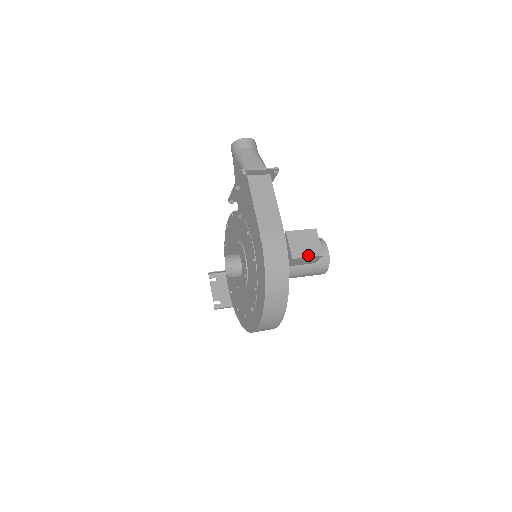
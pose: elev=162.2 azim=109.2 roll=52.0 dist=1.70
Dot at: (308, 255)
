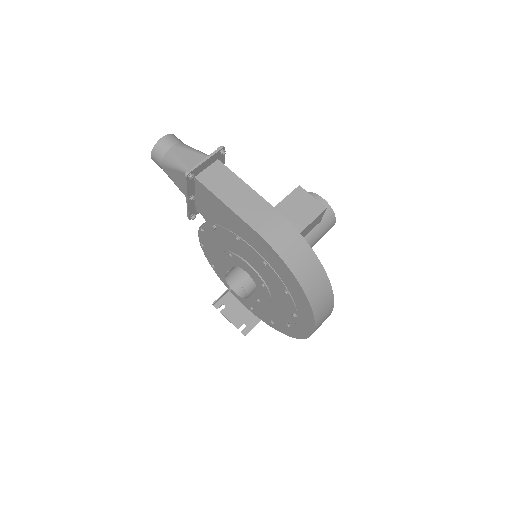
Dot at: (312, 218)
